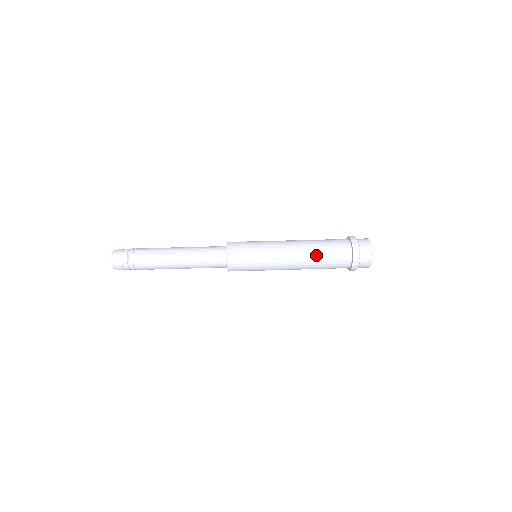
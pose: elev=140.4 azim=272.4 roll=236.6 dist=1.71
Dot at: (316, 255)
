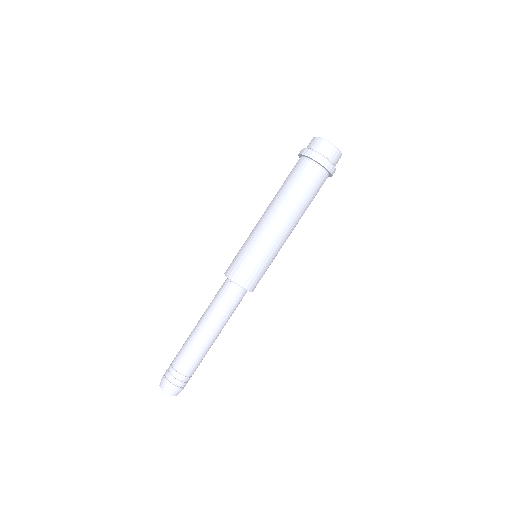
Dot at: (306, 208)
